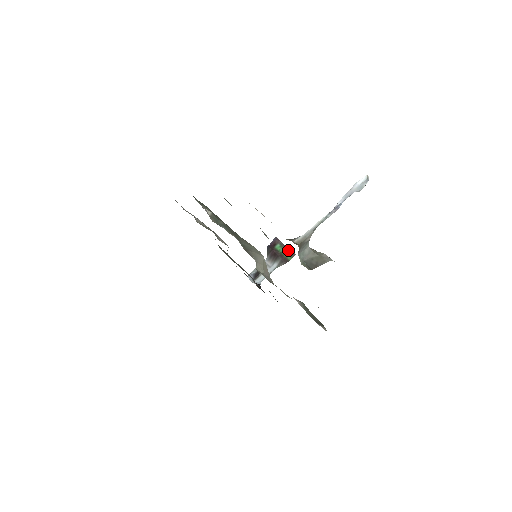
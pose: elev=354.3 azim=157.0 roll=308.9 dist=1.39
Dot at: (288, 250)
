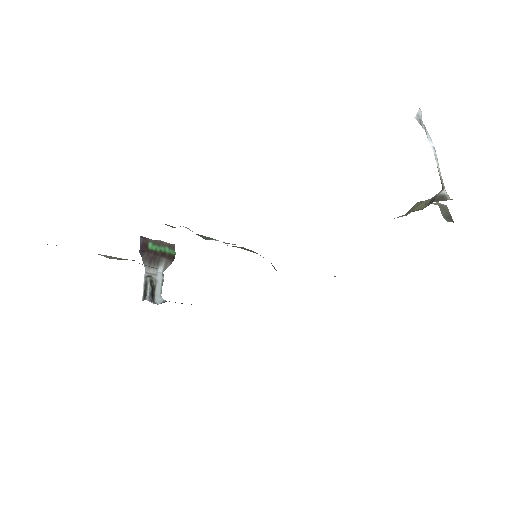
Dot at: (164, 244)
